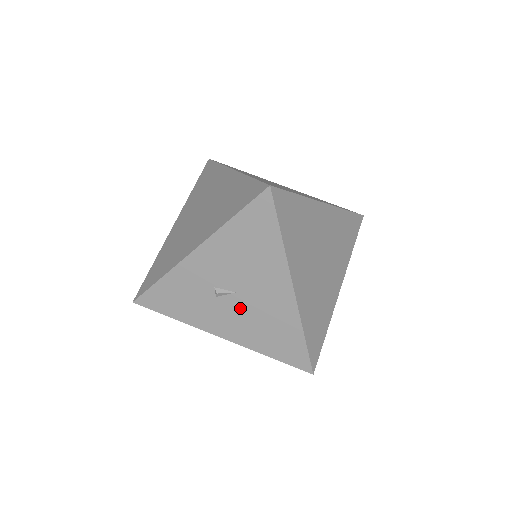
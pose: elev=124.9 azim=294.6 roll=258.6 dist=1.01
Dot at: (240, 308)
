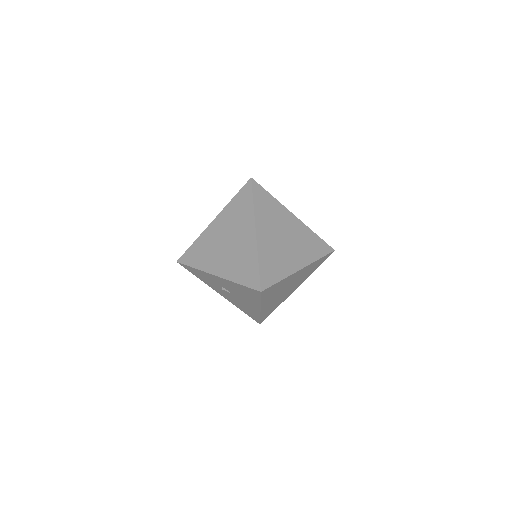
Dot at: (232, 297)
